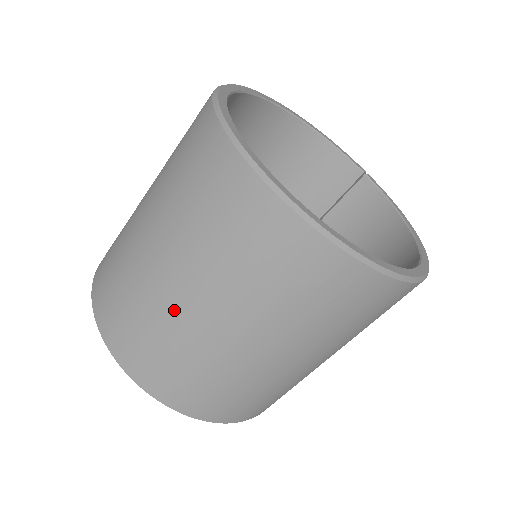
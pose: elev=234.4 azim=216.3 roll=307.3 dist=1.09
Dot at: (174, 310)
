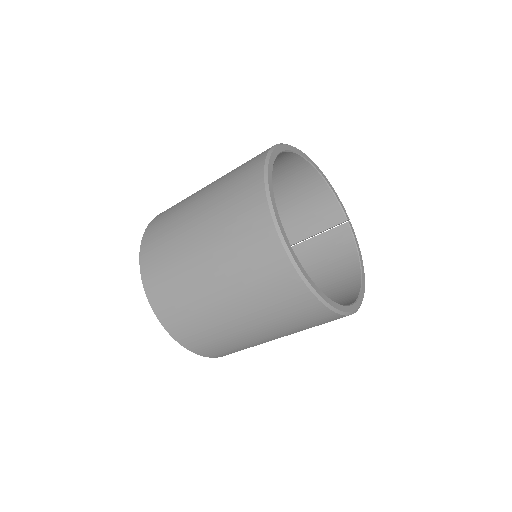
Dot at: (198, 284)
